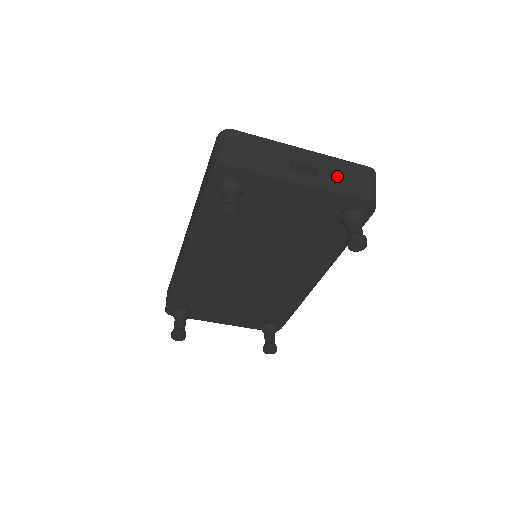
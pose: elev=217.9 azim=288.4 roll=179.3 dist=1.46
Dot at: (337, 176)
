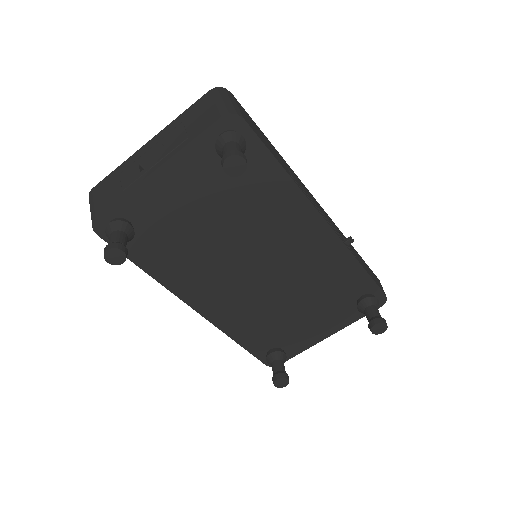
Dot at: (182, 131)
